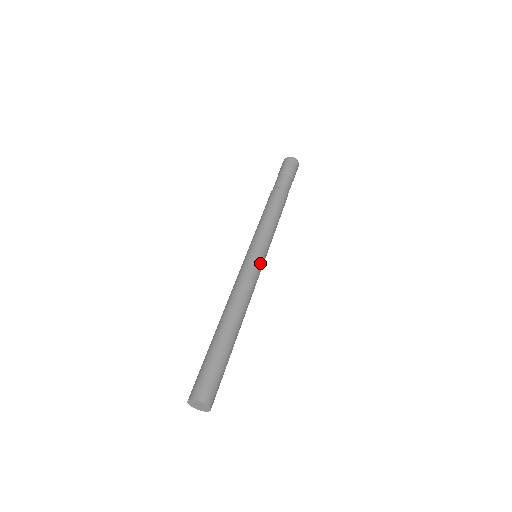
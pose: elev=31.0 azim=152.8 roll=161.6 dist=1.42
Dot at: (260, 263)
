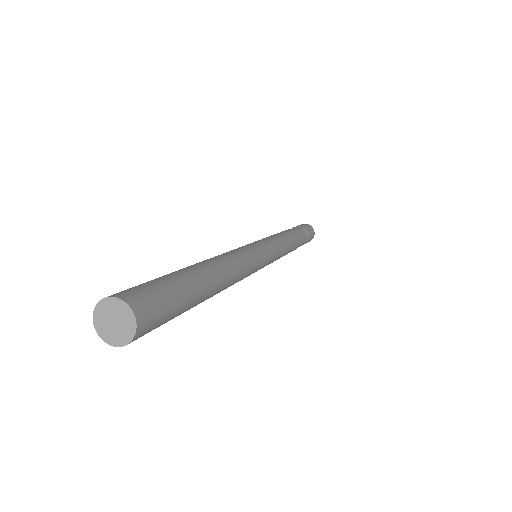
Dot at: (250, 245)
